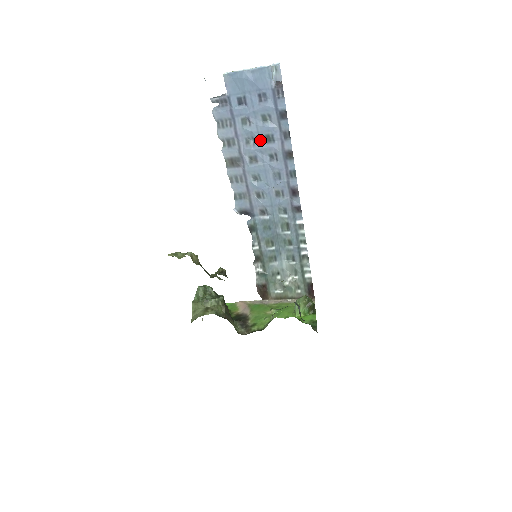
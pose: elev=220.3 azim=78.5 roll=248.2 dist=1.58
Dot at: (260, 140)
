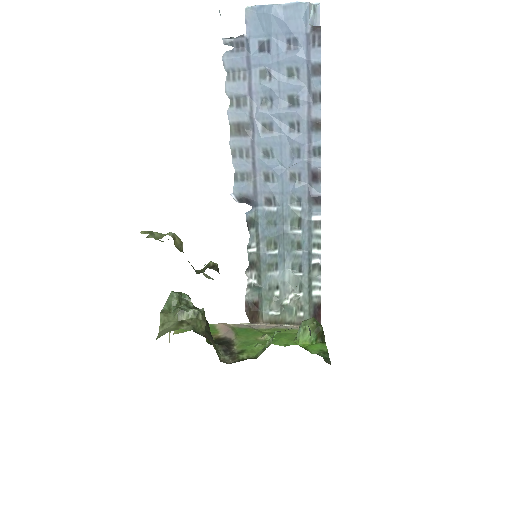
Dot at: (280, 102)
